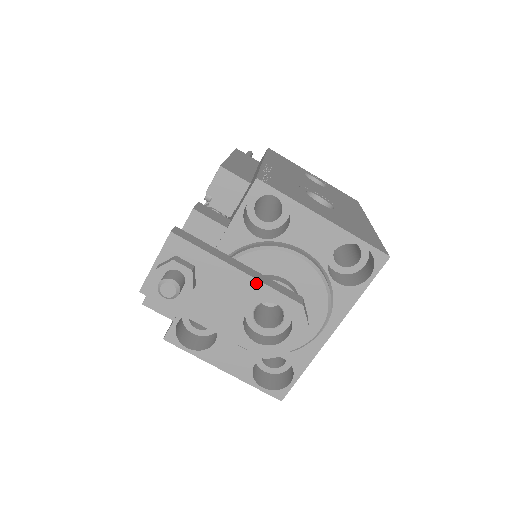
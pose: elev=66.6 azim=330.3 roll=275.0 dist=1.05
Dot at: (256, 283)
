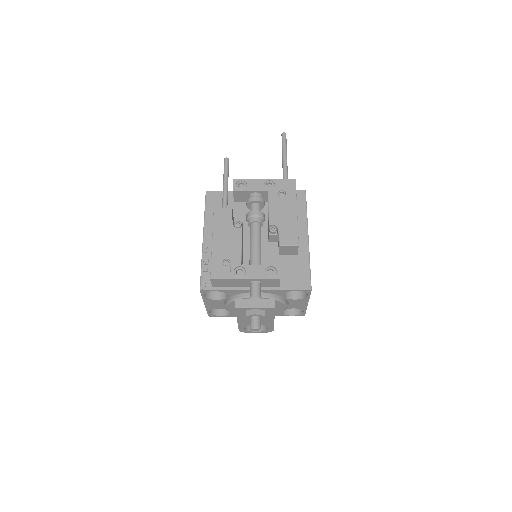
Dot at: (272, 323)
